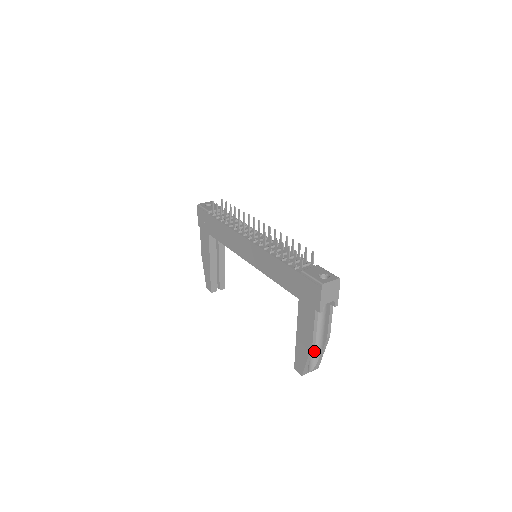
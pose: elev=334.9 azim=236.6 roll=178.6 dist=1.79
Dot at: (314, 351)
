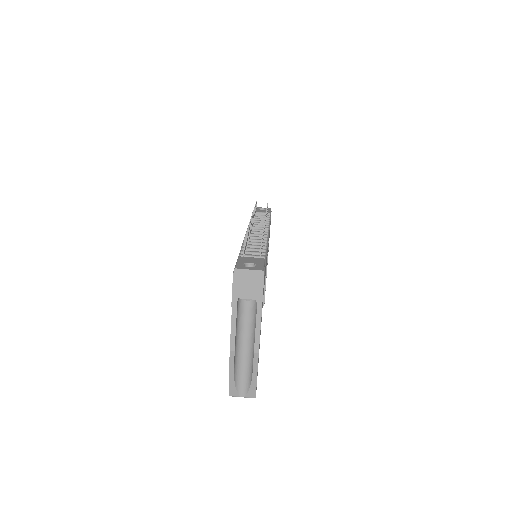
Dot at: (247, 369)
